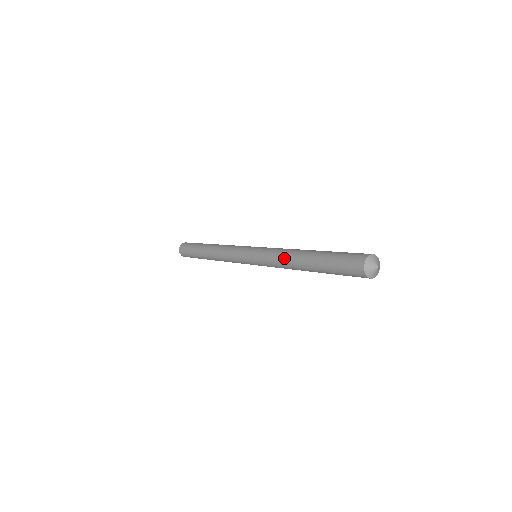
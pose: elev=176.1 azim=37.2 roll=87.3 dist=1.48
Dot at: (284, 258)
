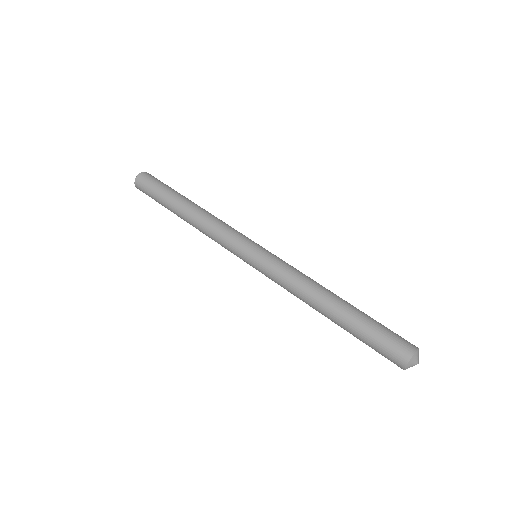
Dot at: occluded
